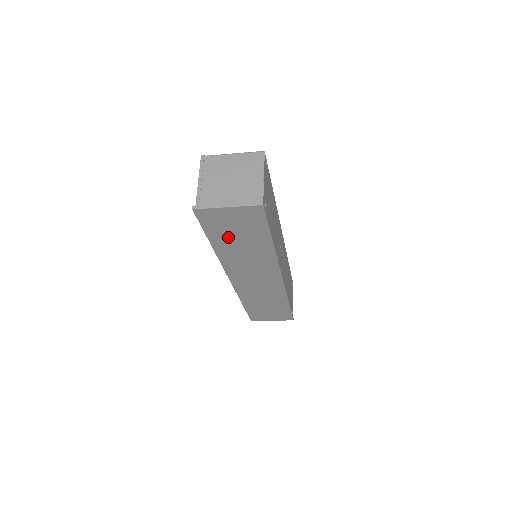
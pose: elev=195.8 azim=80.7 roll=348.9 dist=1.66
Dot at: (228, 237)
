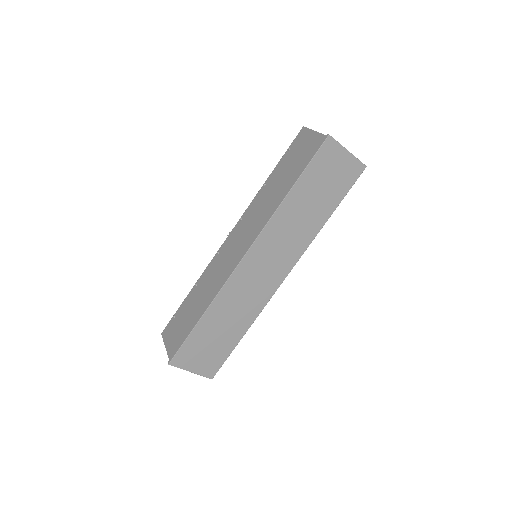
Dot at: (312, 187)
